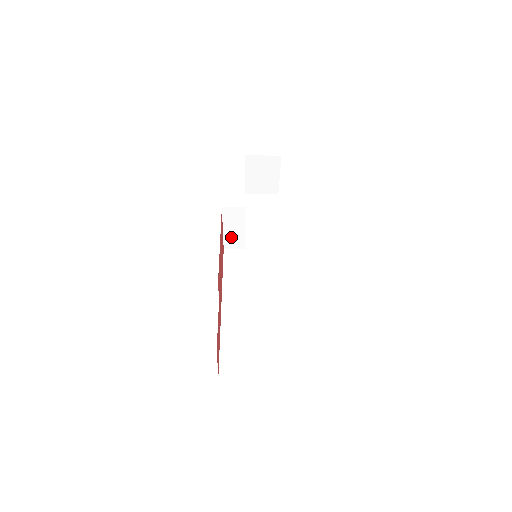
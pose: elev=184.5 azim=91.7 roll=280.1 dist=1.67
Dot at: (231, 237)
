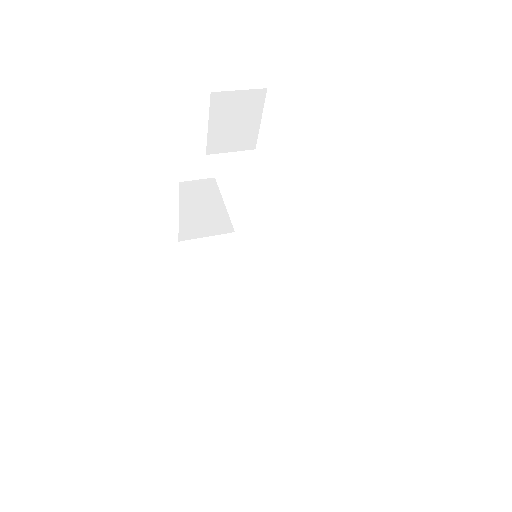
Dot at: (190, 223)
